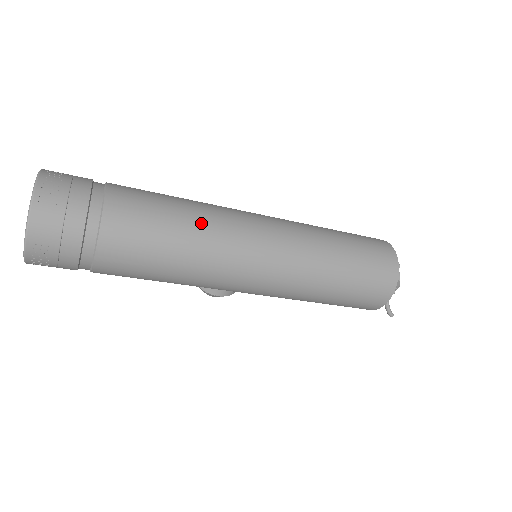
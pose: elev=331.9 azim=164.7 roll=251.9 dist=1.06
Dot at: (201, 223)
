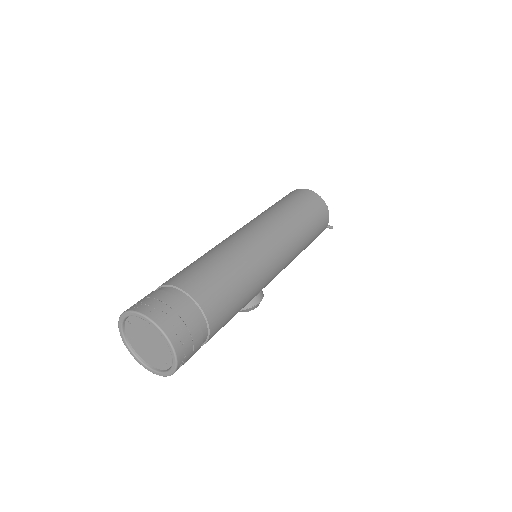
Dot at: (227, 254)
